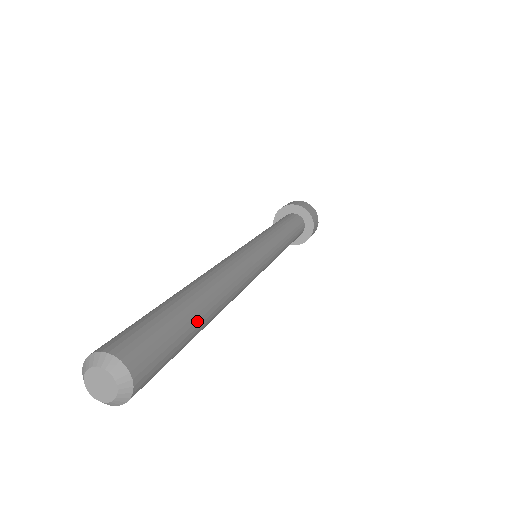
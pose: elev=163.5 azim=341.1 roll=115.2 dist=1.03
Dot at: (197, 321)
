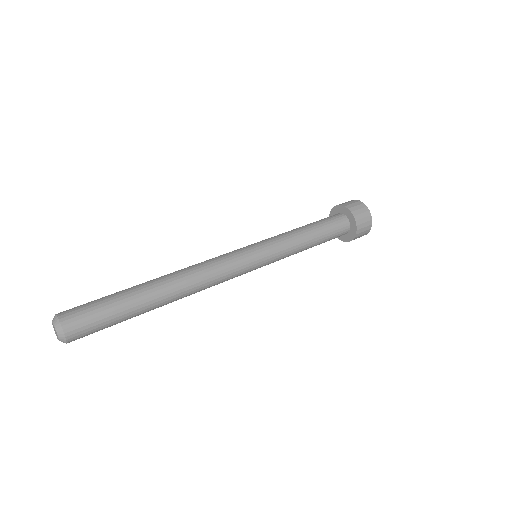
Dot at: (134, 299)
